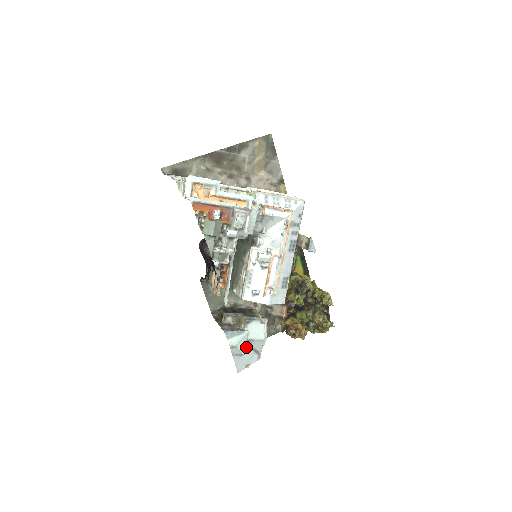
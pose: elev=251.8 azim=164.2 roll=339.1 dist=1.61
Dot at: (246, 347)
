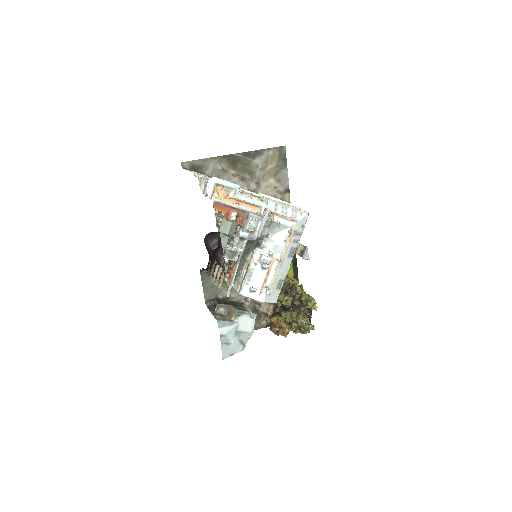
Dot at: (234, 337)
